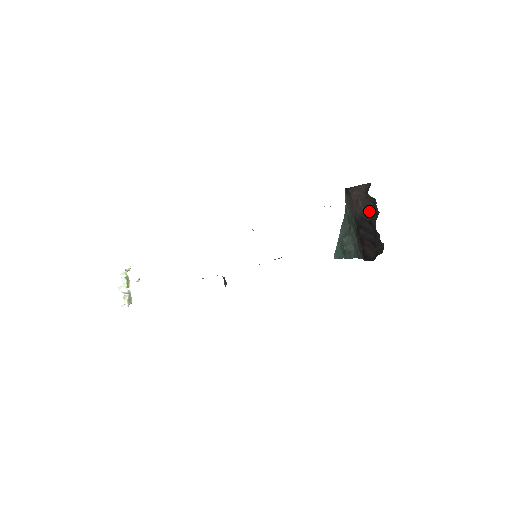
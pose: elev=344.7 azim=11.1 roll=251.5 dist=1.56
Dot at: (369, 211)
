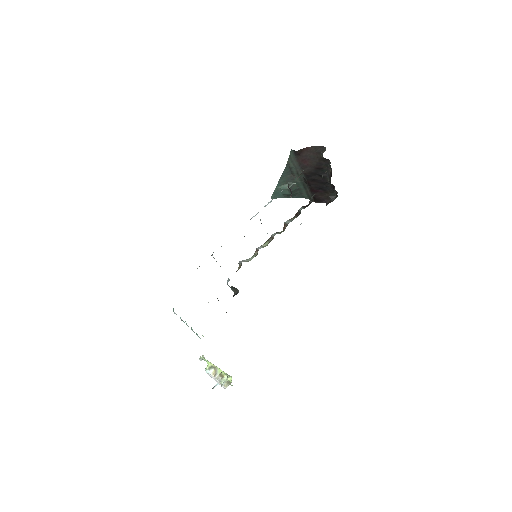
Dot at: (320, 167)
